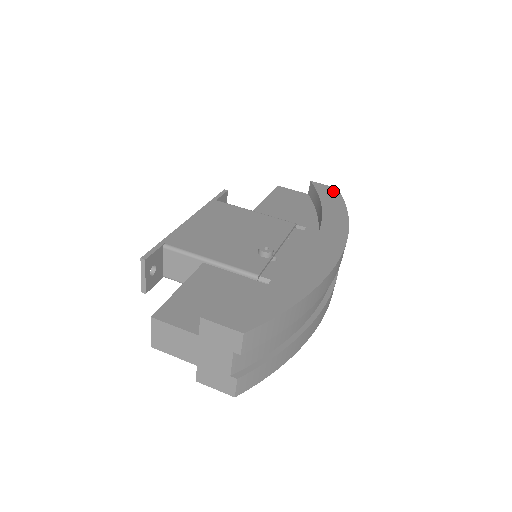
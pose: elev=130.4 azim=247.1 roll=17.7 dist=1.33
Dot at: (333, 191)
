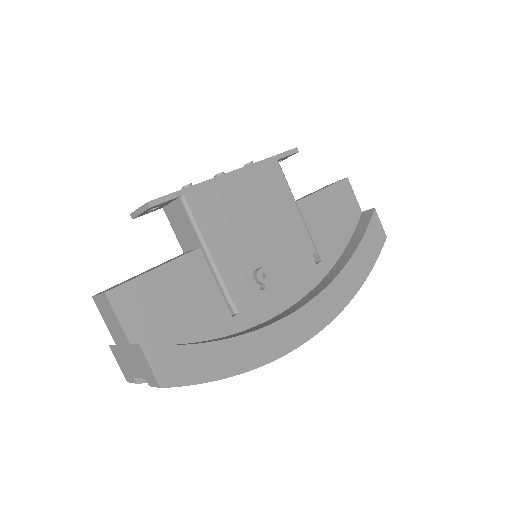
Dot at: (380, 239)
